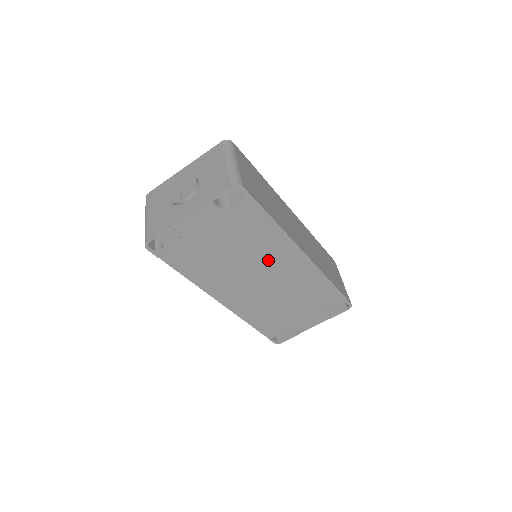
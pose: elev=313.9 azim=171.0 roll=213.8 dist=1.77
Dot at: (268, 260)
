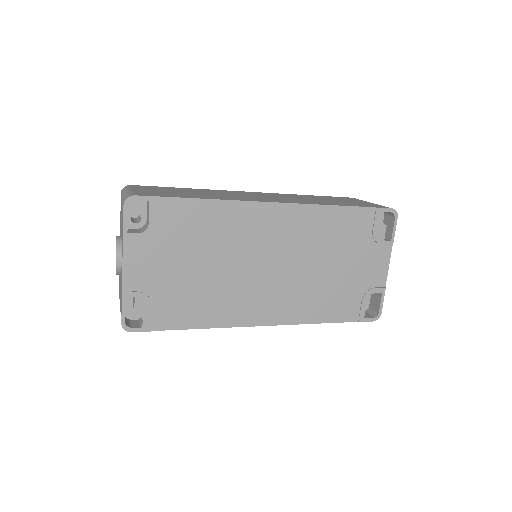
Dot at: (248, 241)
